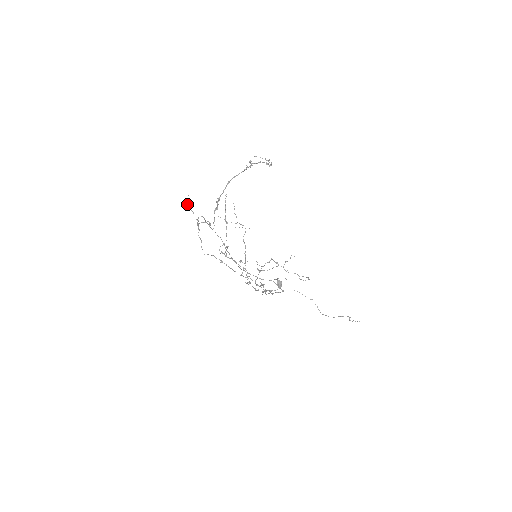
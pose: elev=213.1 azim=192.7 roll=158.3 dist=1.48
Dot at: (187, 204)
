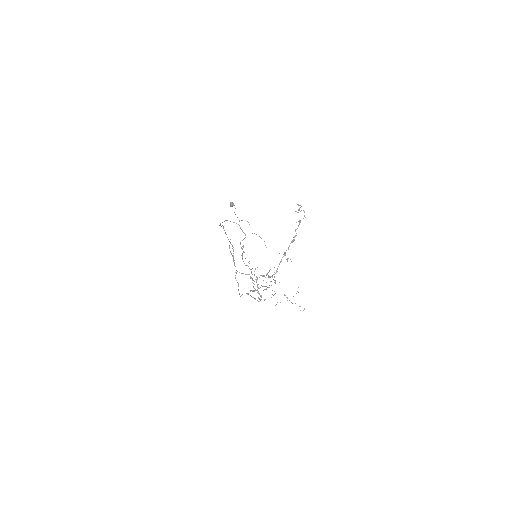
Dot at: (231, 253)
